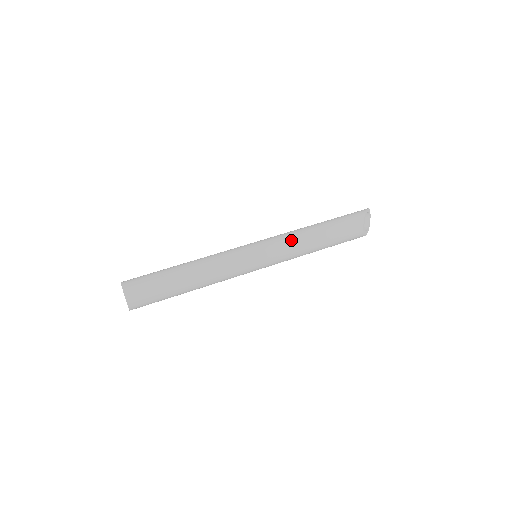
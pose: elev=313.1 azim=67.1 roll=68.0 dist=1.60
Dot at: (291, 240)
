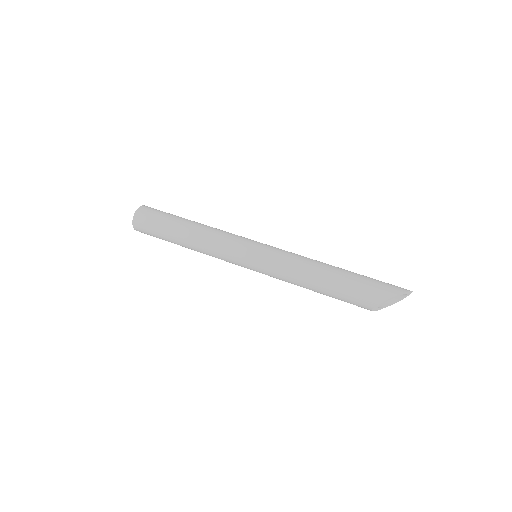
Dot at: (286, 273)
